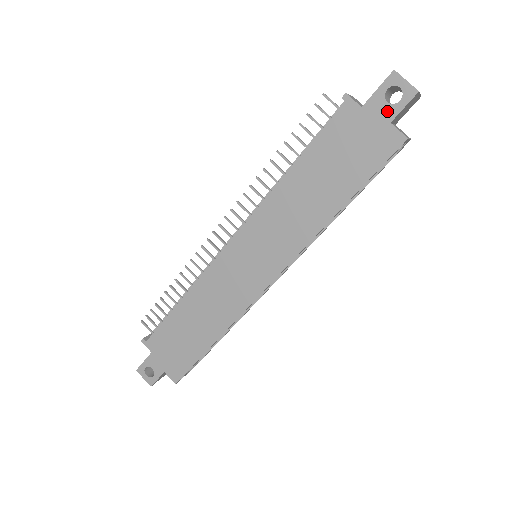
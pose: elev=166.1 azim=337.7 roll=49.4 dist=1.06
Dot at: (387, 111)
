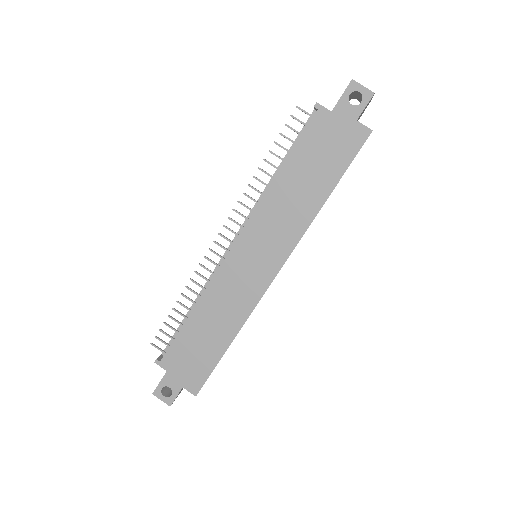
Dot at: (352, 112)
